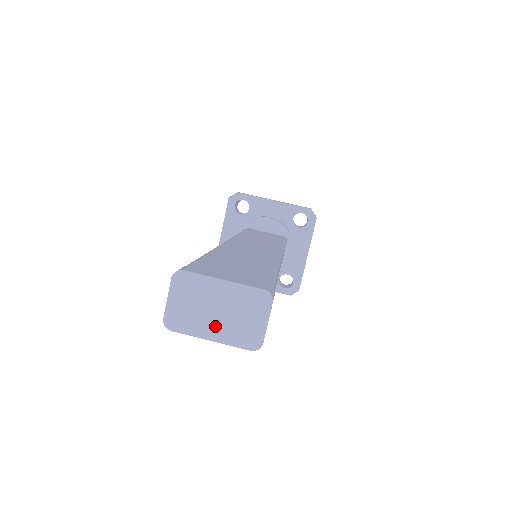
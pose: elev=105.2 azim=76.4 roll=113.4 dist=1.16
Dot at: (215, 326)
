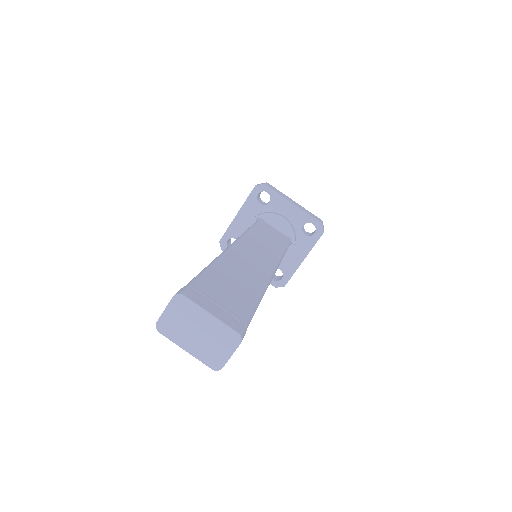
Dot at: (192, 343)
